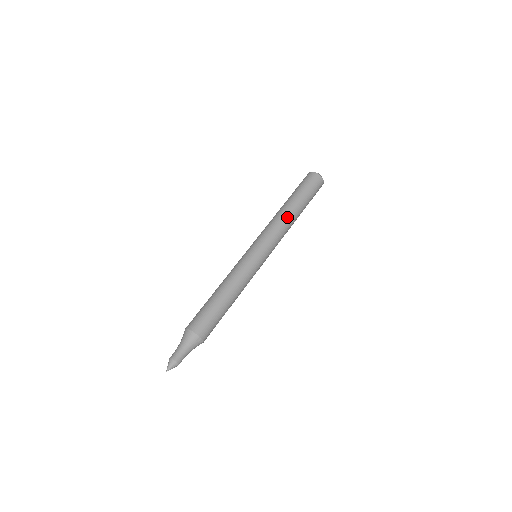
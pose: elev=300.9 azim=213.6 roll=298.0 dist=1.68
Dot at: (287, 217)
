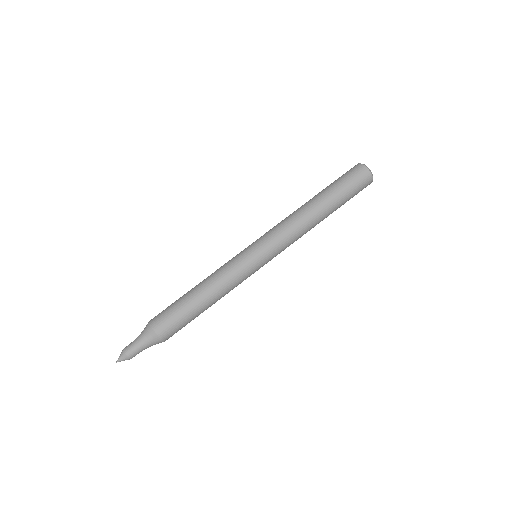
Dot at: (312, 227)
